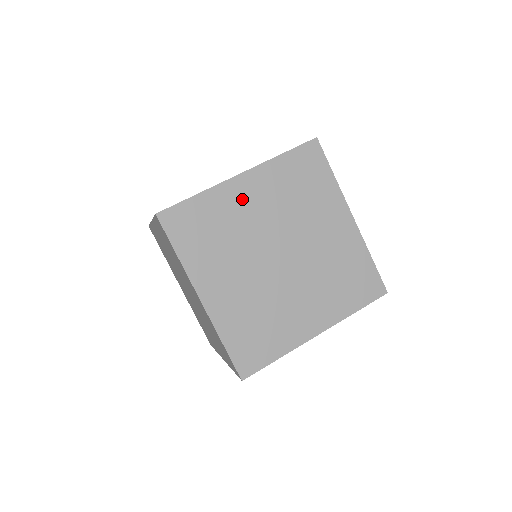
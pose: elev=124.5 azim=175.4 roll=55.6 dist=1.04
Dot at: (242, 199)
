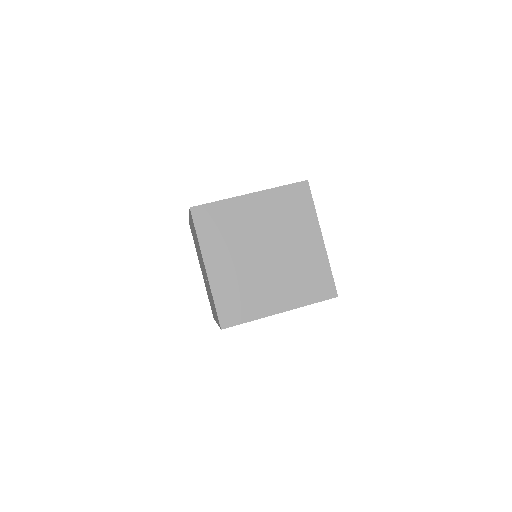
Dot at: (222, 271)
